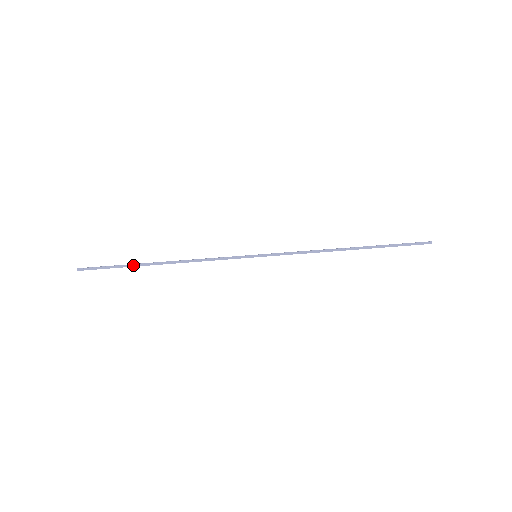
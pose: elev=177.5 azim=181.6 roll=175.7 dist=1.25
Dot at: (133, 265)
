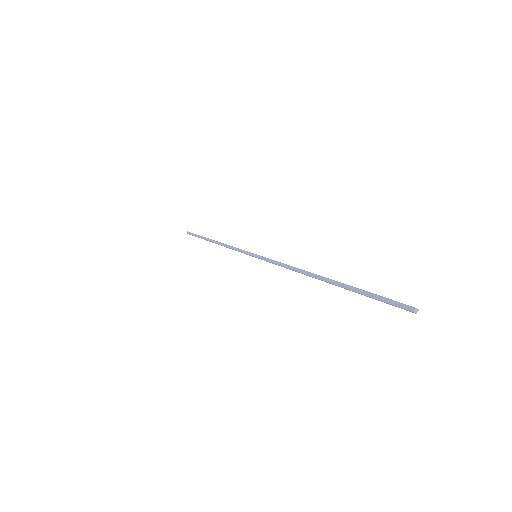
Dot at: (204, 237)
